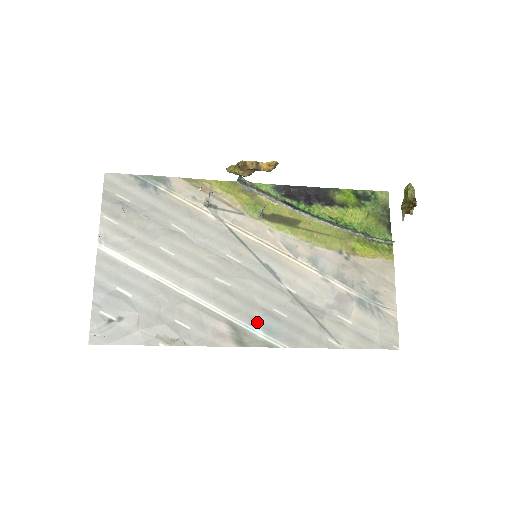
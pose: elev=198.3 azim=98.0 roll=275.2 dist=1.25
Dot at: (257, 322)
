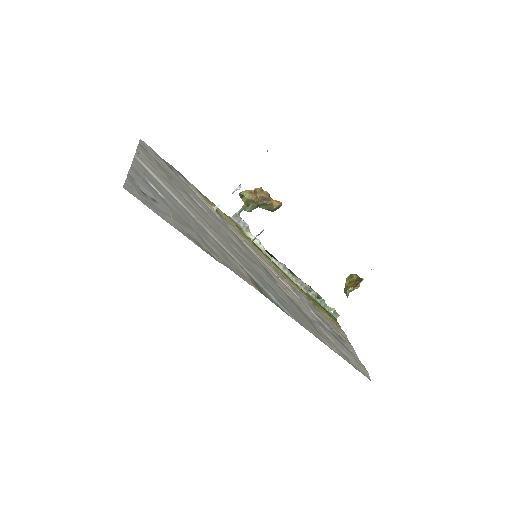
Dot at: (269, 289)
